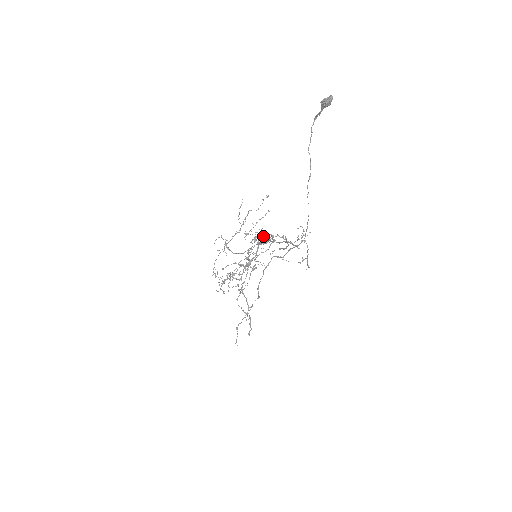
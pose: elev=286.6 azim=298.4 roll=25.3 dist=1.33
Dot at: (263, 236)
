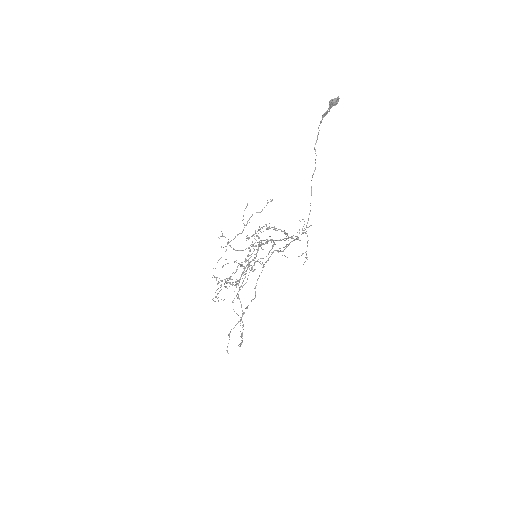
Dot at: occluded
